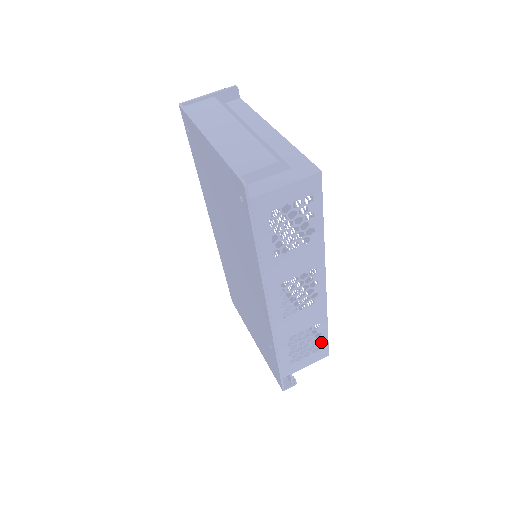
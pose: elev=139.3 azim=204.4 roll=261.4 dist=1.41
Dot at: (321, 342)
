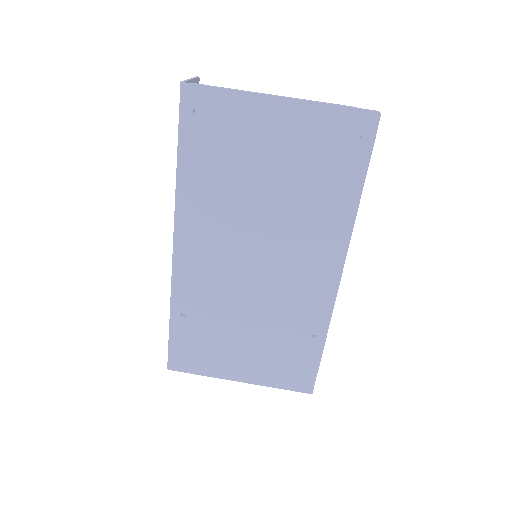
Dot at: occluded
